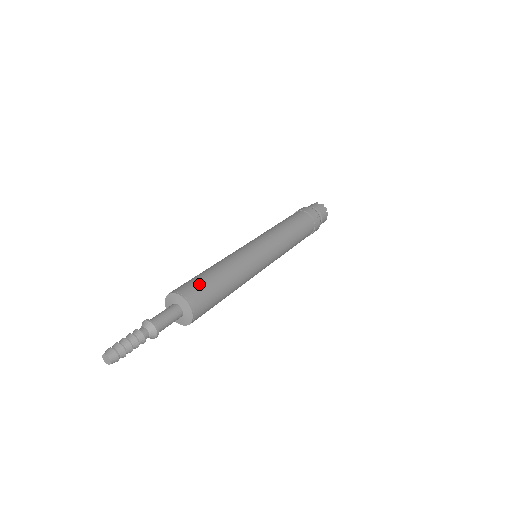
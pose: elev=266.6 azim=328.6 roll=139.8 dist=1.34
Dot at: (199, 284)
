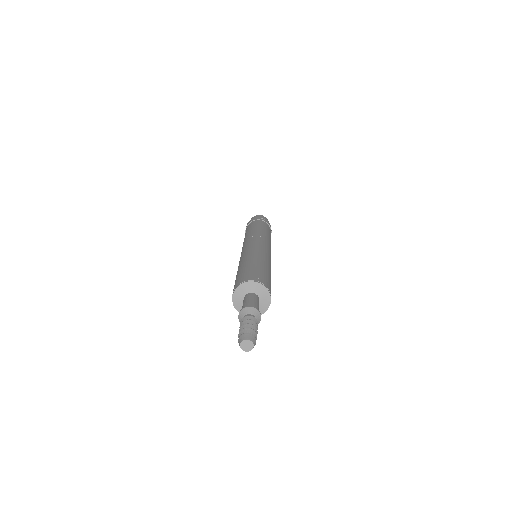
Dot at: (247, 272)
